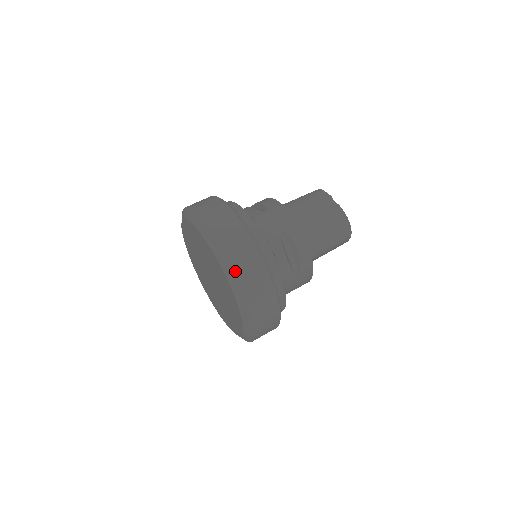
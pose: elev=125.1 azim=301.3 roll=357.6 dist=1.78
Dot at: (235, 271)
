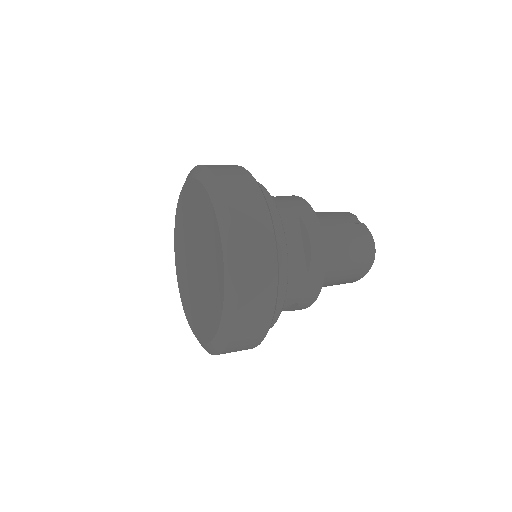
Dot at: (232, 216)
